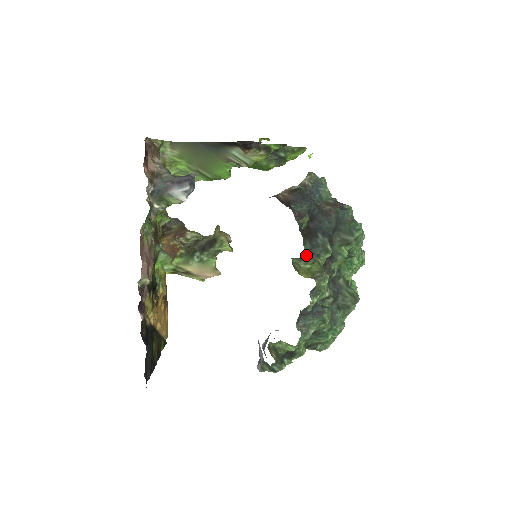
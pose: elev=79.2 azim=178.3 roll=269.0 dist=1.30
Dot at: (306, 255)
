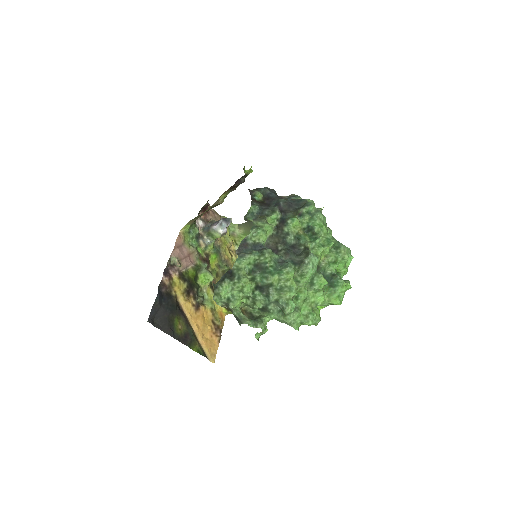
Dot at: (257, 215)
